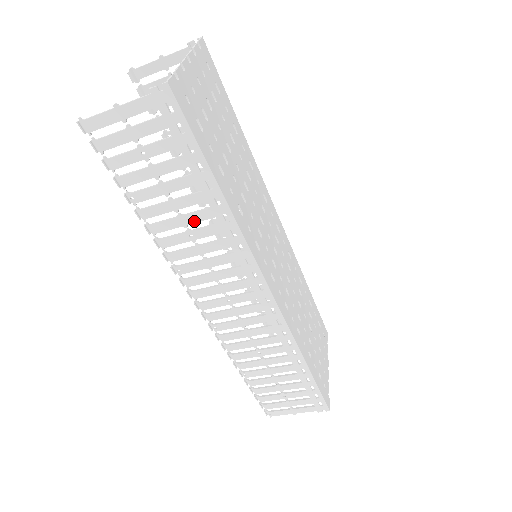
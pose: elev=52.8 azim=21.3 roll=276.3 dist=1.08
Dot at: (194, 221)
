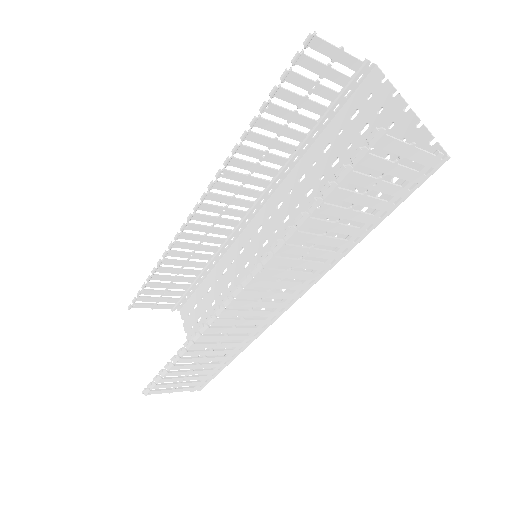
Dot at: (326, 244)
